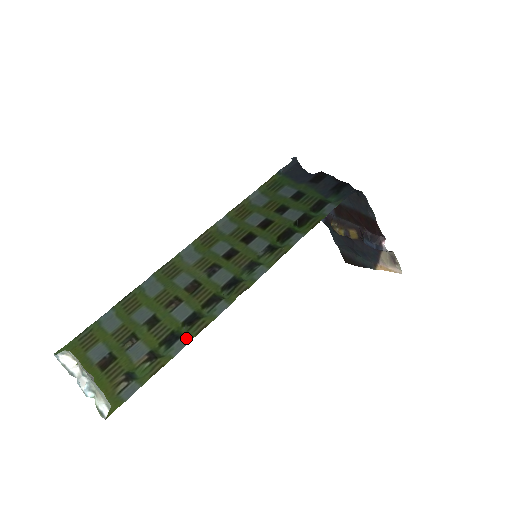
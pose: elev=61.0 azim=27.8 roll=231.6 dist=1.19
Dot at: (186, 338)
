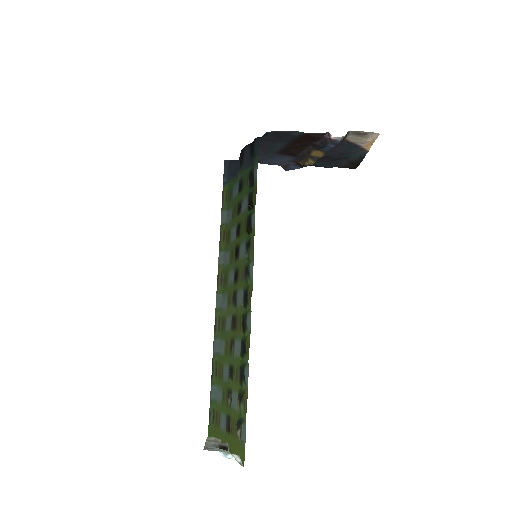
Dot at: (246, 365)
